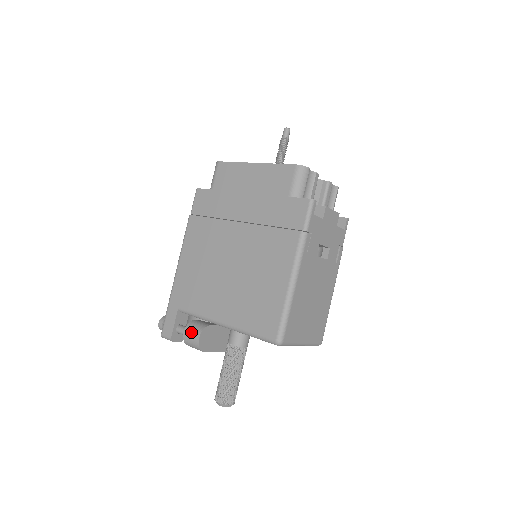
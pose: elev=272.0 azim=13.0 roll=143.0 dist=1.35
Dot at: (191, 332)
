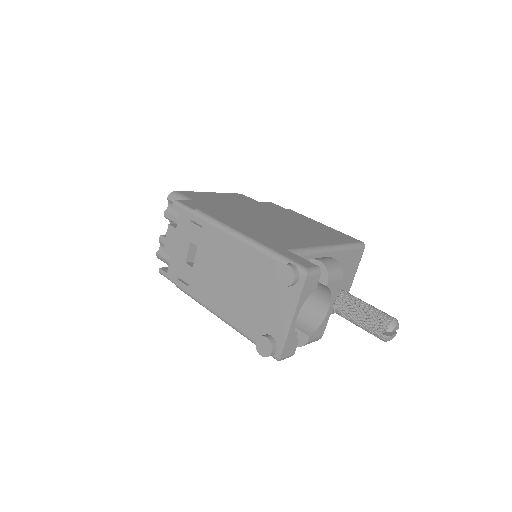
Dot at: (323, 258)
